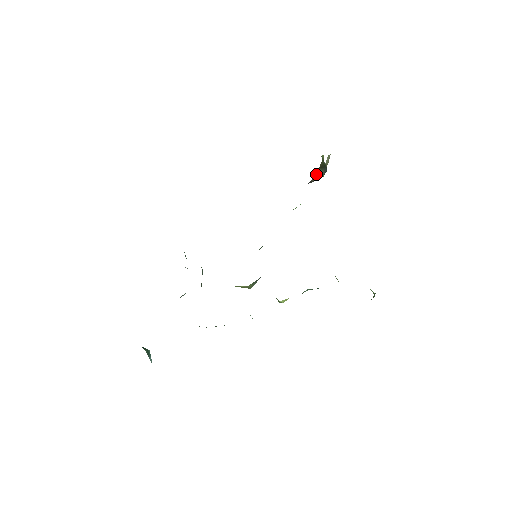
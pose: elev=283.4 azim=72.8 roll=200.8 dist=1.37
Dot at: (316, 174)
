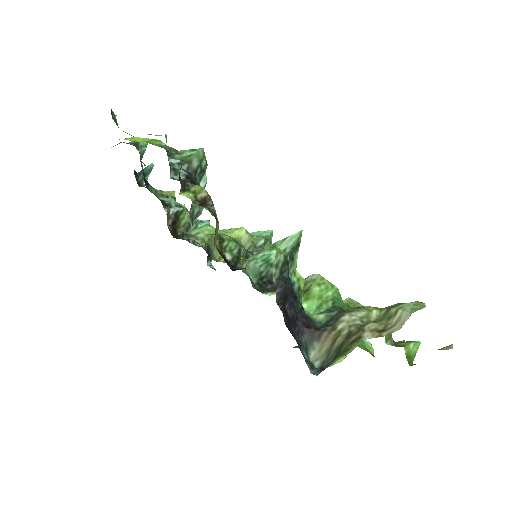
Dot at: (340, 333)
